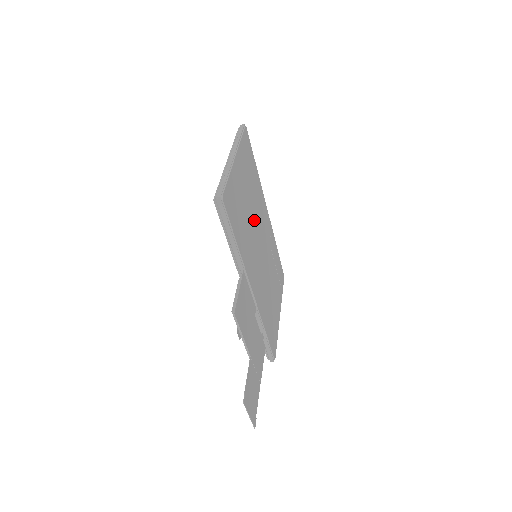
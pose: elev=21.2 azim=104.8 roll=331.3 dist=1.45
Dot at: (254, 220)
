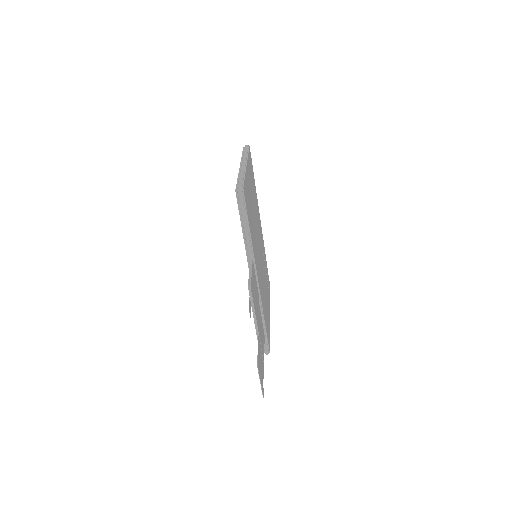
Dot at: (256, 224)
